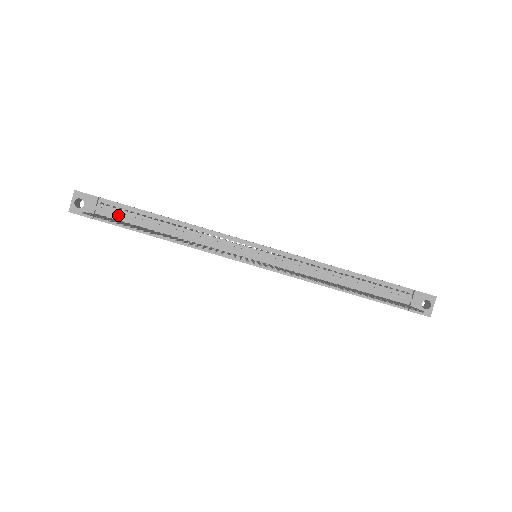
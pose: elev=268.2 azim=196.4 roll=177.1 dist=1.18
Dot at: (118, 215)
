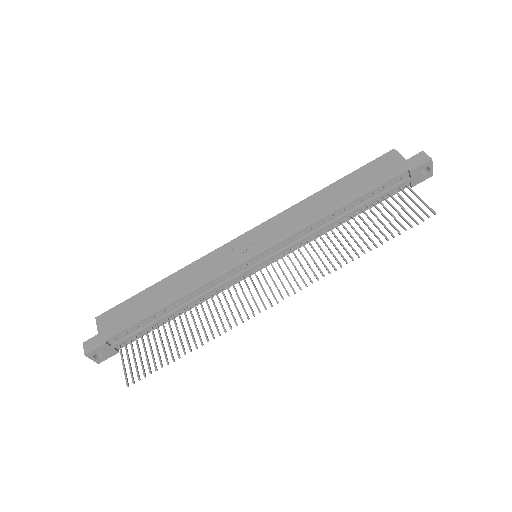
Dot at: (133, 337)
